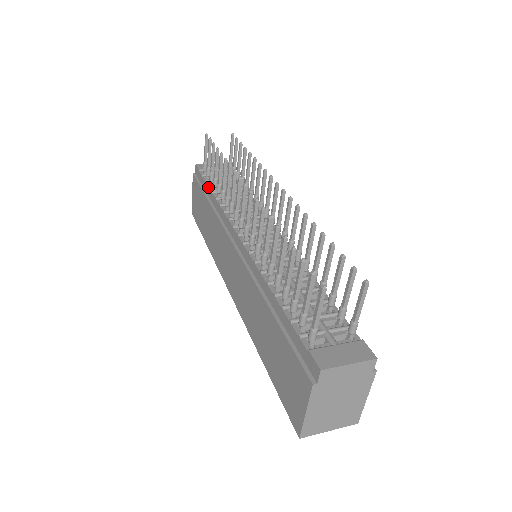
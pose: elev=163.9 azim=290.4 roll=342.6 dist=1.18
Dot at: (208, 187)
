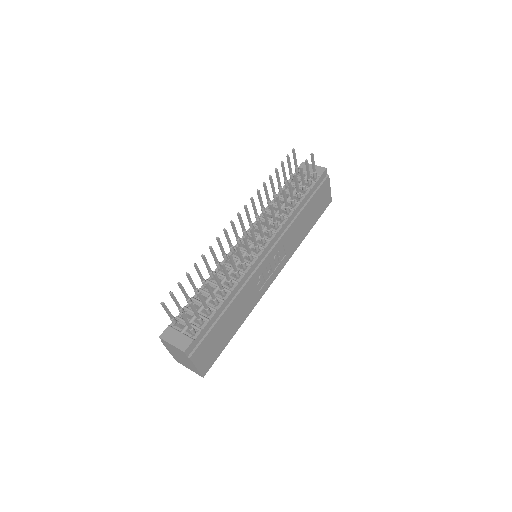
Dot at: occluded
